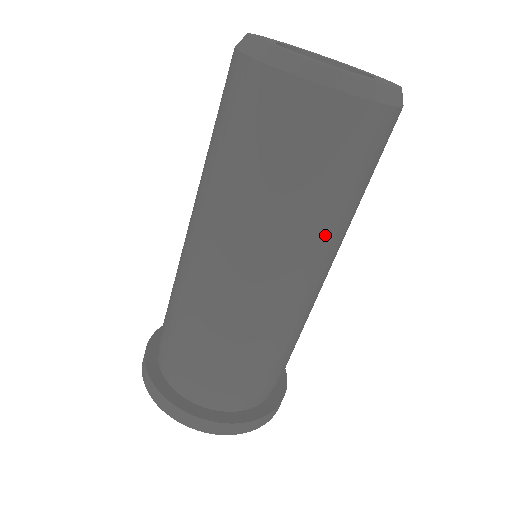
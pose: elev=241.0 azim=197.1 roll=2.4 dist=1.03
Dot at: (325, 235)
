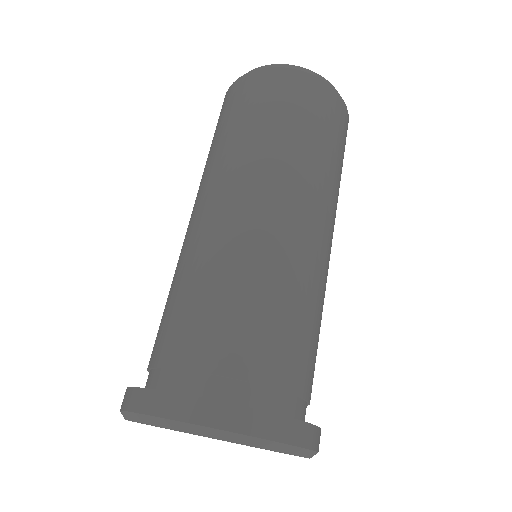
Dot at: (332, 189)
